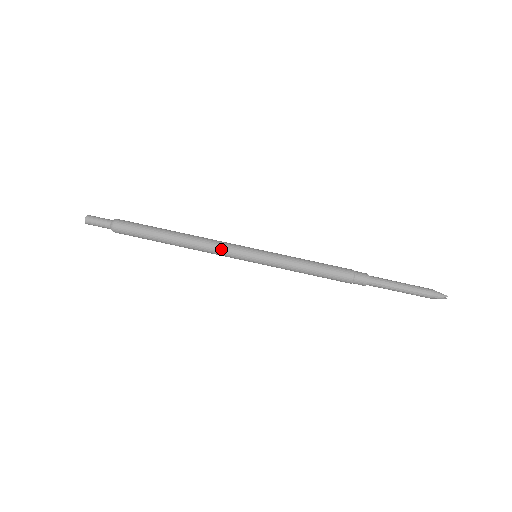
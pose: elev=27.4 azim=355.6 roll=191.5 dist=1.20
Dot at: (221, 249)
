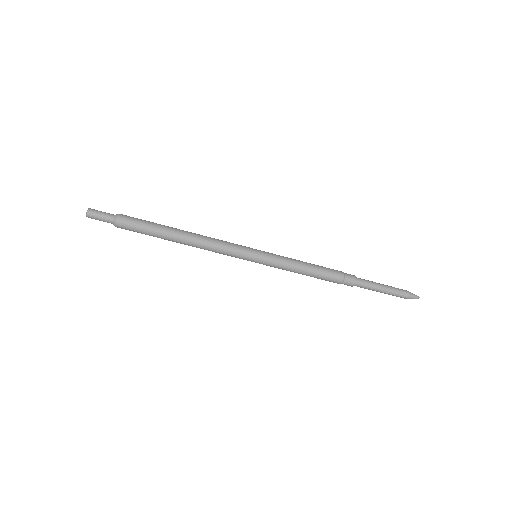
Dot at: (224, 248)
